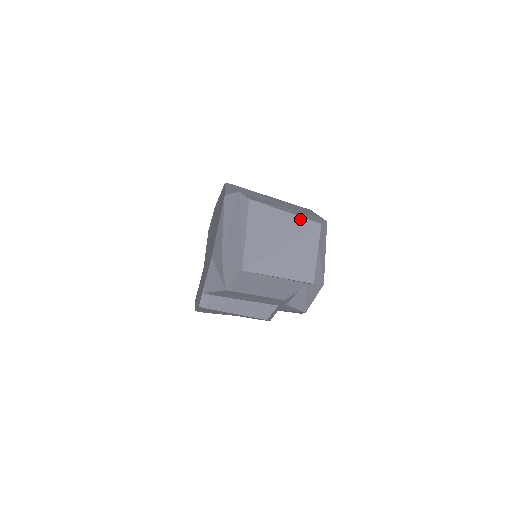
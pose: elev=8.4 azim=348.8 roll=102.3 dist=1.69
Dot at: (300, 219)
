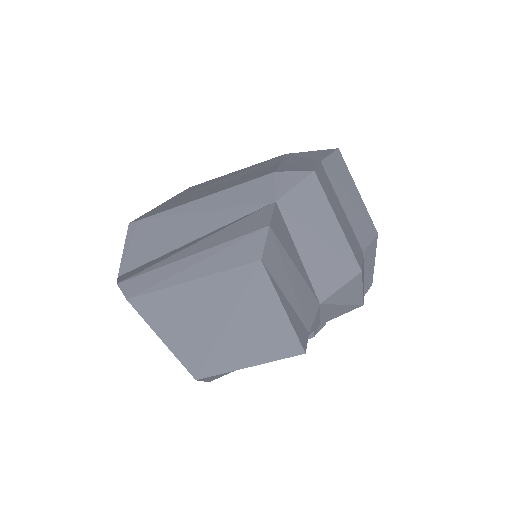
Dot at: (221, 276)
